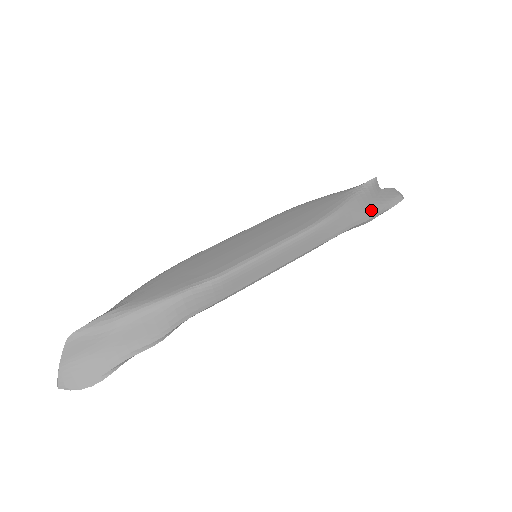
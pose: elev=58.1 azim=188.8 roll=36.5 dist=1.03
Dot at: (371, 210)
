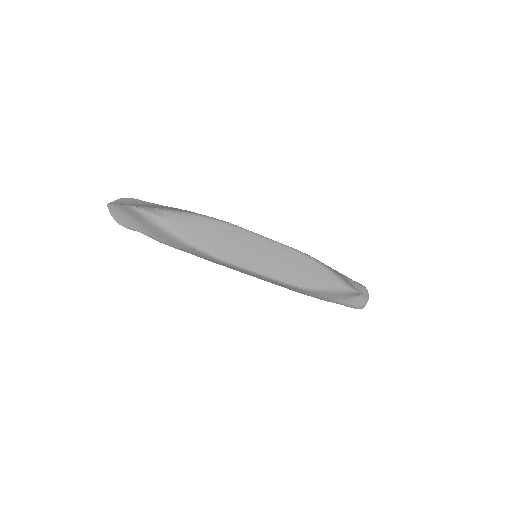
Dot at: (334, 300)
